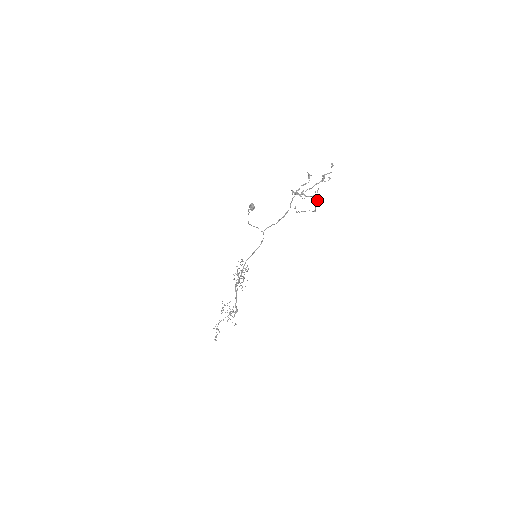
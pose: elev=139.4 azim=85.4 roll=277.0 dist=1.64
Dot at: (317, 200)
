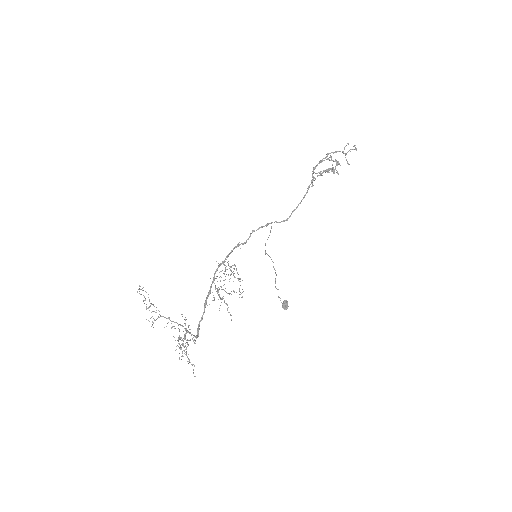
Dot at: (335, 167)
